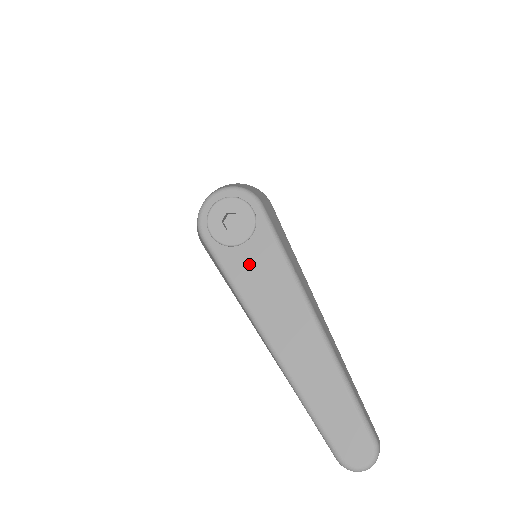
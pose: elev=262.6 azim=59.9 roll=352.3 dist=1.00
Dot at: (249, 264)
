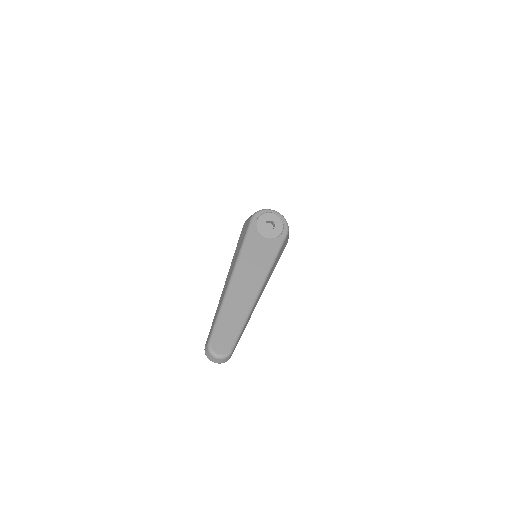
Dot at: (258, 245)
